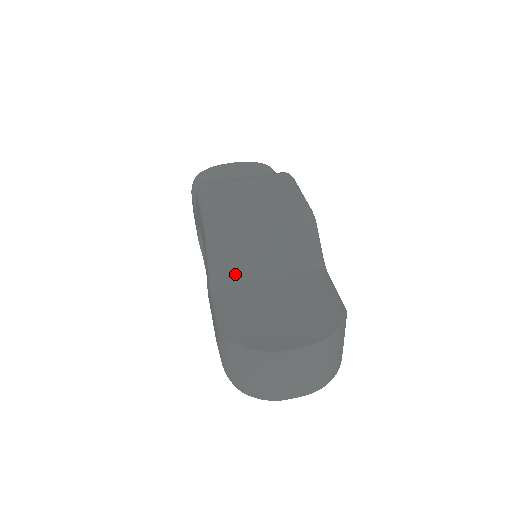
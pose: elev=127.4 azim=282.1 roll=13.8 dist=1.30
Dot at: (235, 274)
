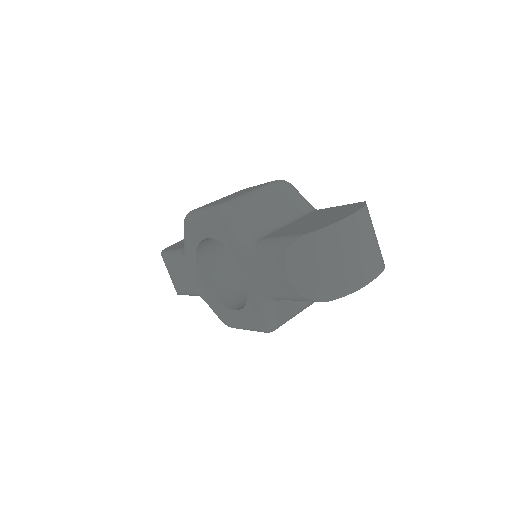
Dot at: (262, 231)
